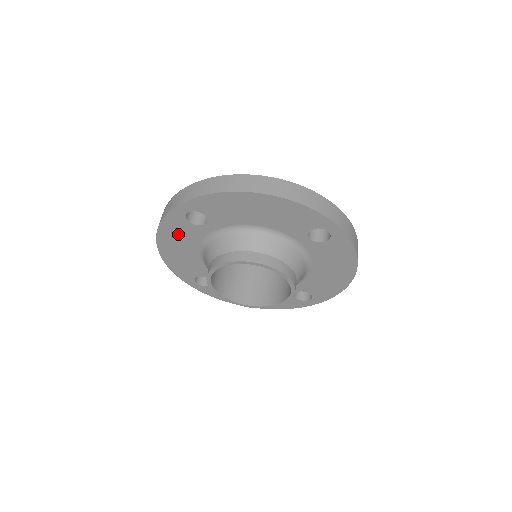
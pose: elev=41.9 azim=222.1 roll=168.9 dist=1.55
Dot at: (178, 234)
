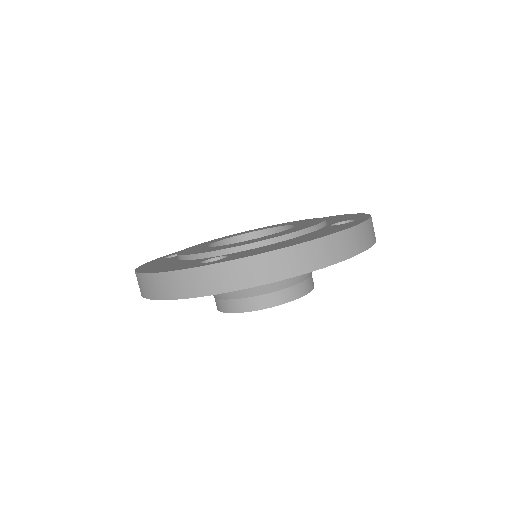
Dot at: occluded
